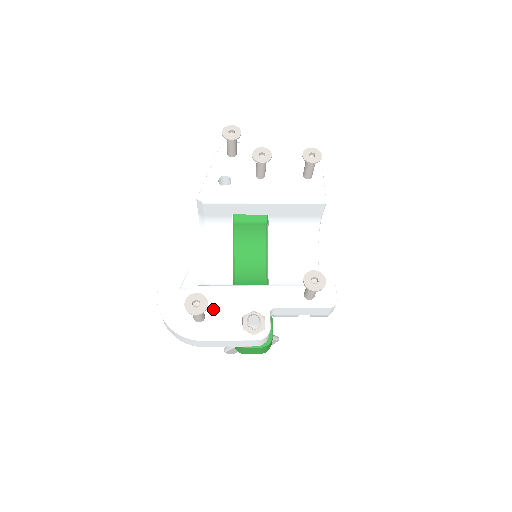
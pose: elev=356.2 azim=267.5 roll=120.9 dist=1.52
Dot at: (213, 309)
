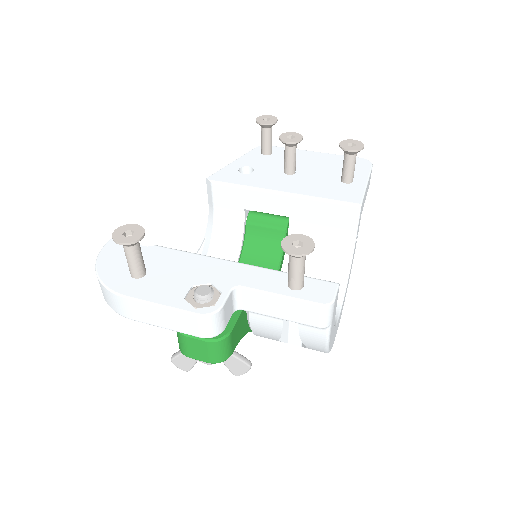
Dot at: (160, 270)
